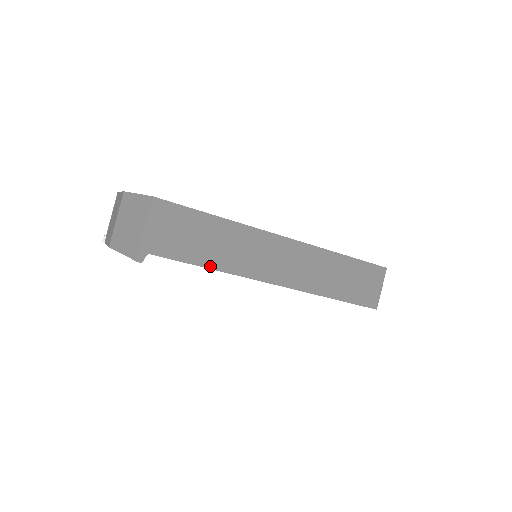
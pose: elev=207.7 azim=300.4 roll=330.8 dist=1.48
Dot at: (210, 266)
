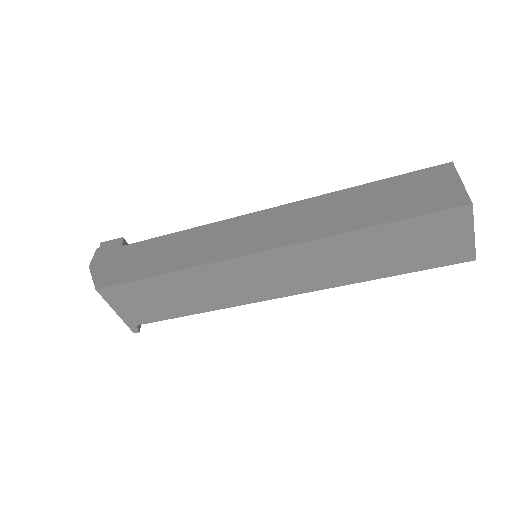
Dot at: (197, 311)
